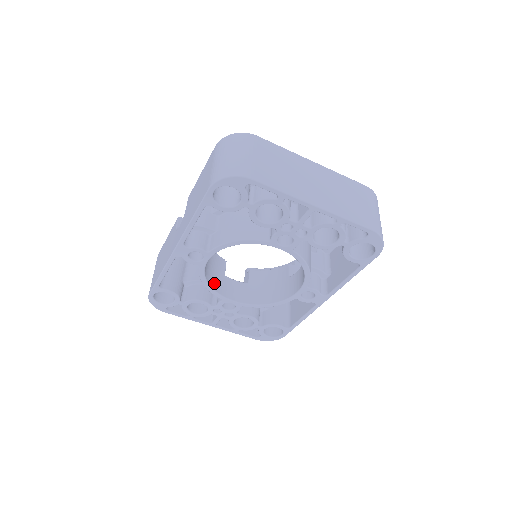
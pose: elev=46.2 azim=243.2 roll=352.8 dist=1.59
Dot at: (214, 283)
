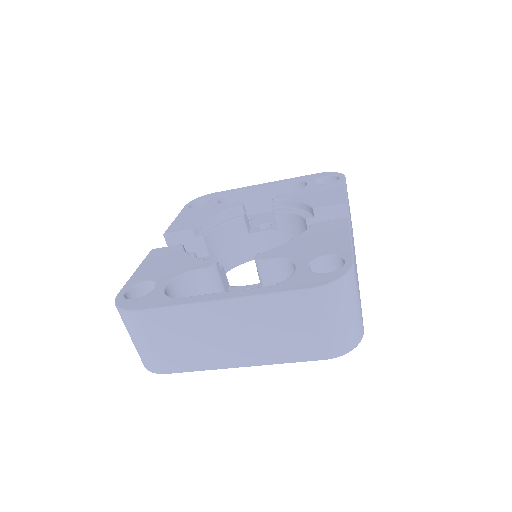
Dot at: (240, 257)
